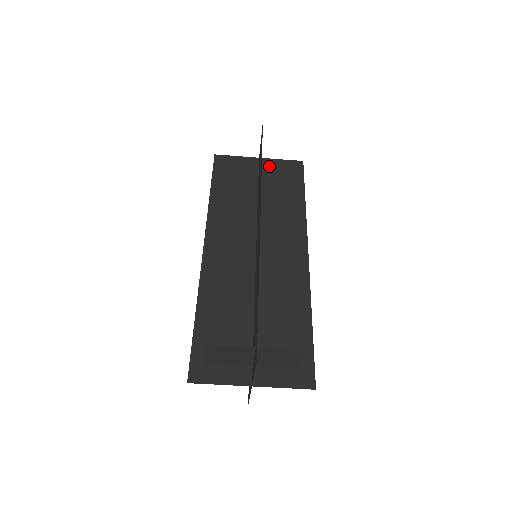
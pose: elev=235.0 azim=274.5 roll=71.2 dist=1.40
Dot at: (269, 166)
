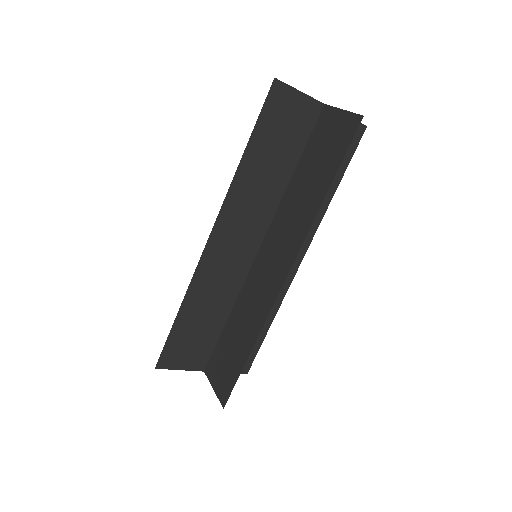
Dot at: occluded
